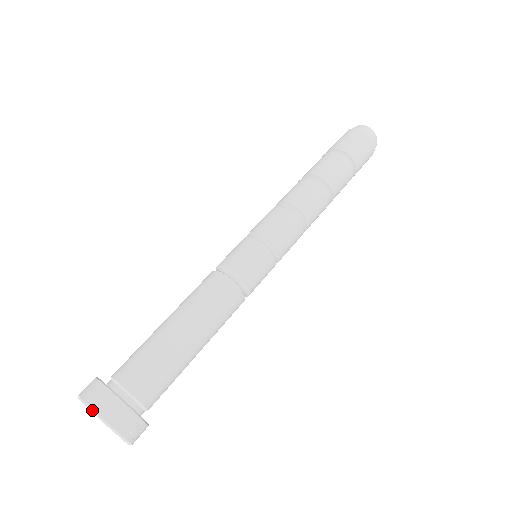
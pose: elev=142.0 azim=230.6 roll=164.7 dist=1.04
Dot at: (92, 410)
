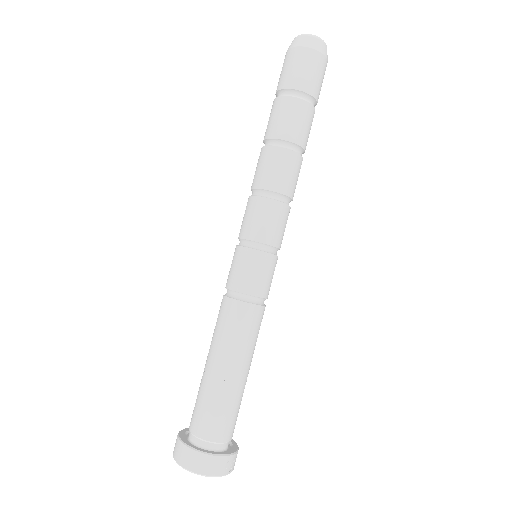
Dot at: (187, 470)
